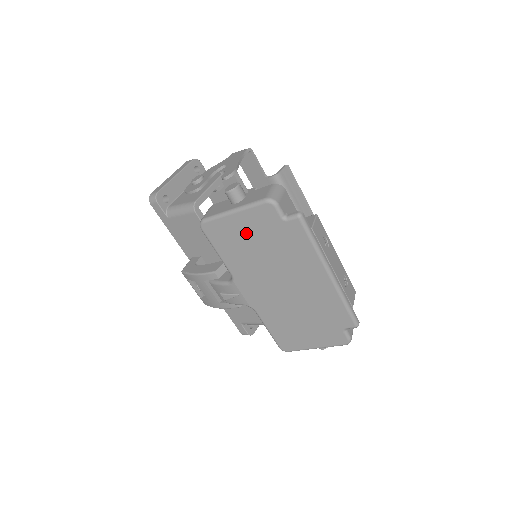
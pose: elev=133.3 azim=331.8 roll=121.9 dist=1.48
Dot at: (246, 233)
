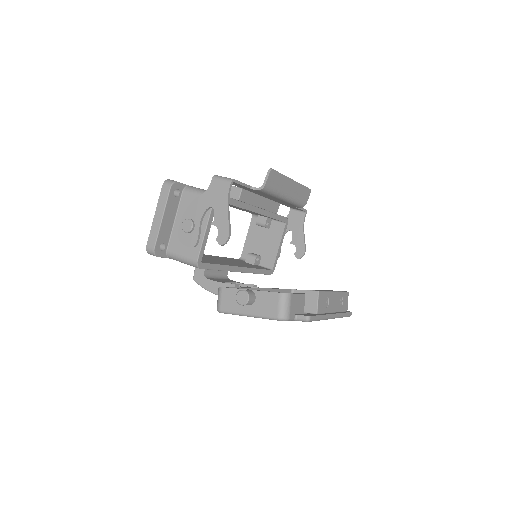
Dot at: occluded
